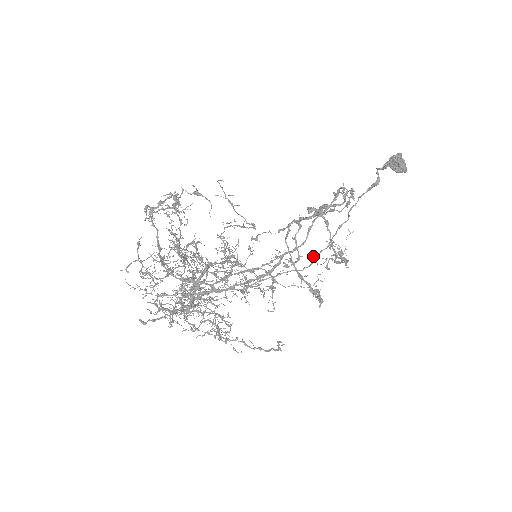
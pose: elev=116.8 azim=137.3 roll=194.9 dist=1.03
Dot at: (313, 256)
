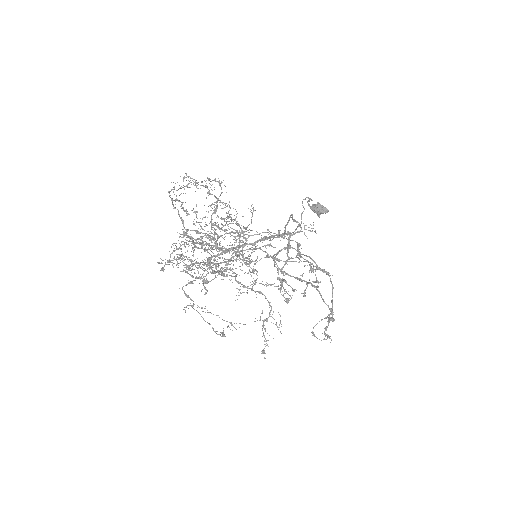
Dot at: (312, 332)
